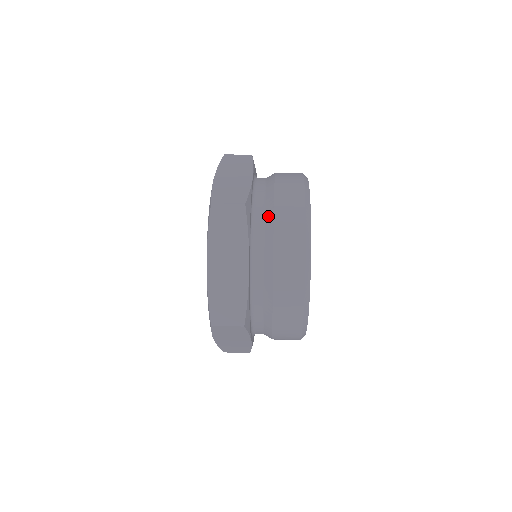
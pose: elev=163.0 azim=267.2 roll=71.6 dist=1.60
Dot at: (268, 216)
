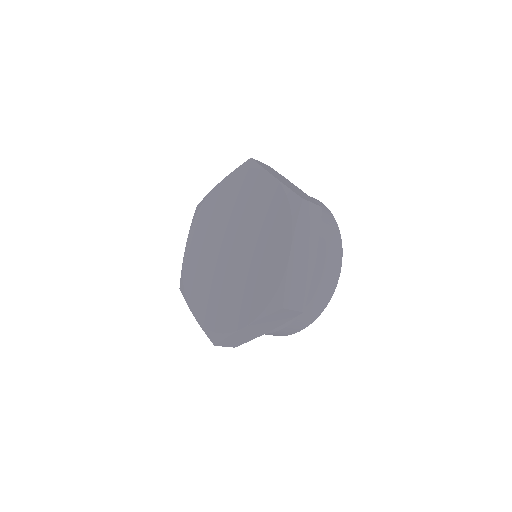
Dot at: occluded
